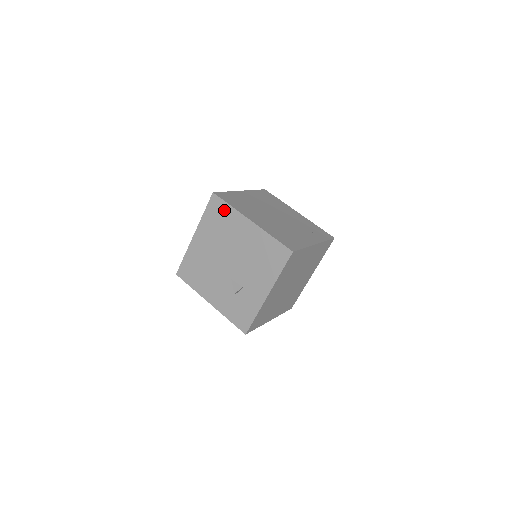
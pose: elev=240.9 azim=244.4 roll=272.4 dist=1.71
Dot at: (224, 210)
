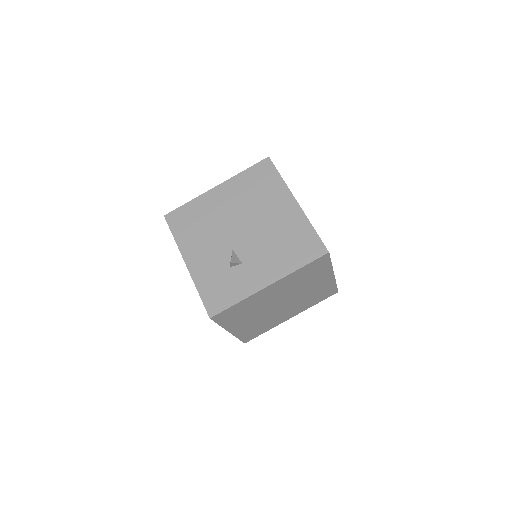
Dot at: (271, 178)
